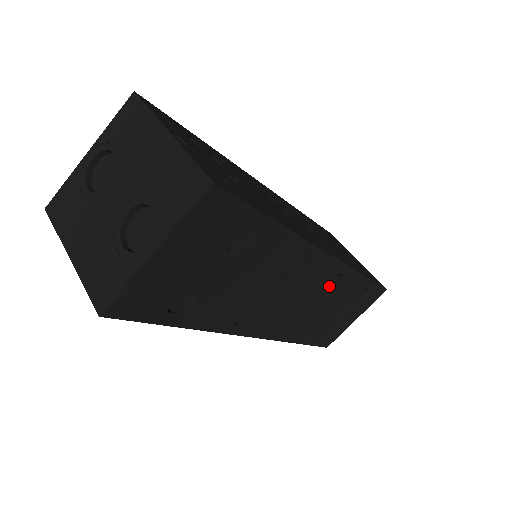
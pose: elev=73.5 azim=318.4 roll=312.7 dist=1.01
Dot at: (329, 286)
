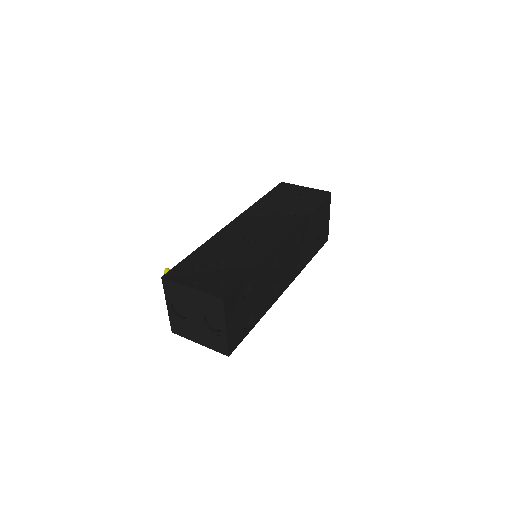
Dot at: (298, 236)
